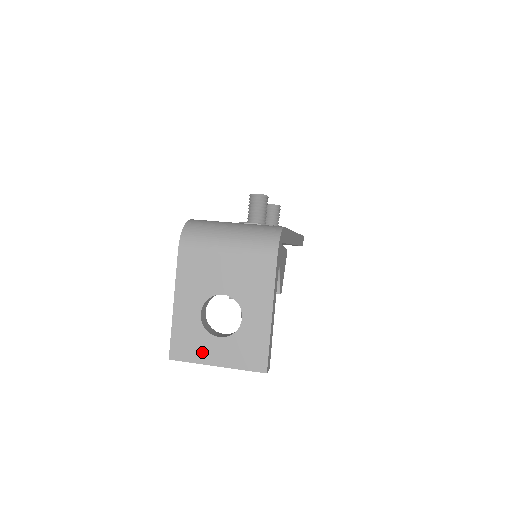
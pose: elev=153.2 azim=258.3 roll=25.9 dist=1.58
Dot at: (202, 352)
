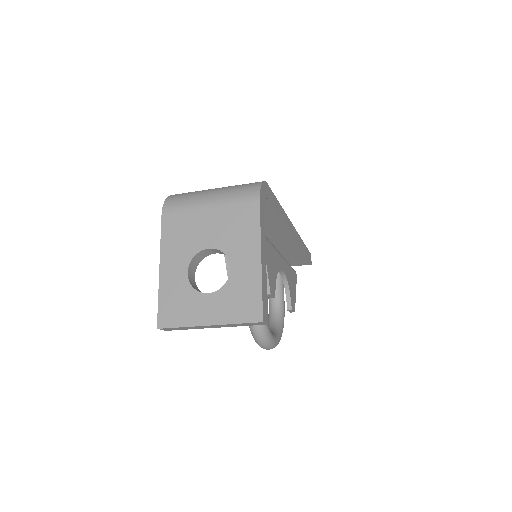
Dot at: (191, 313)
